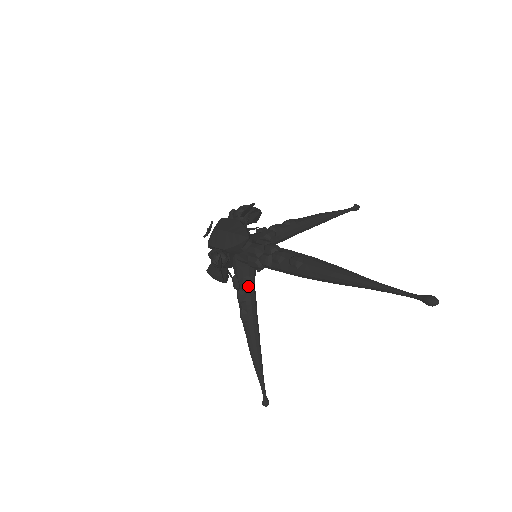
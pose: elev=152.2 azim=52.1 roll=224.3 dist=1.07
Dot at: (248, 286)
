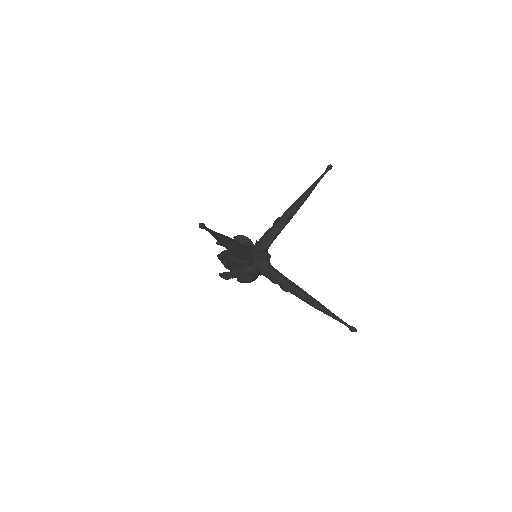
Dot at: (267, 273)
